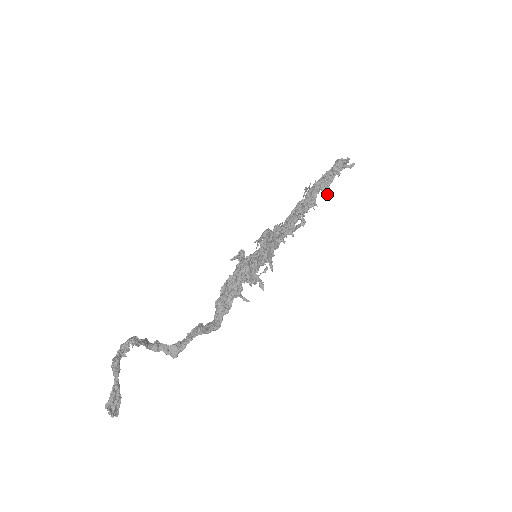
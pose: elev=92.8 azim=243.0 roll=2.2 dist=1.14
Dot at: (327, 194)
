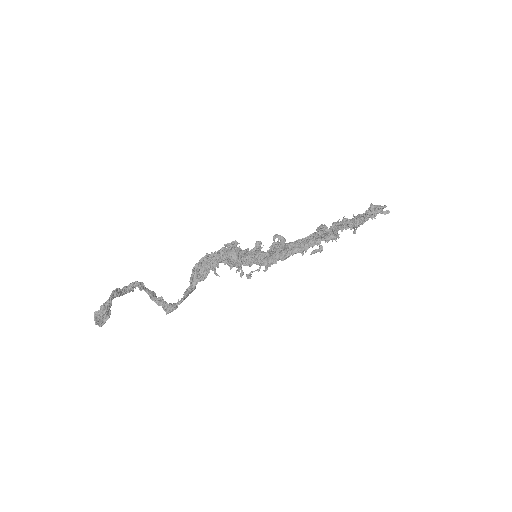
Dot at: (353, 231)
